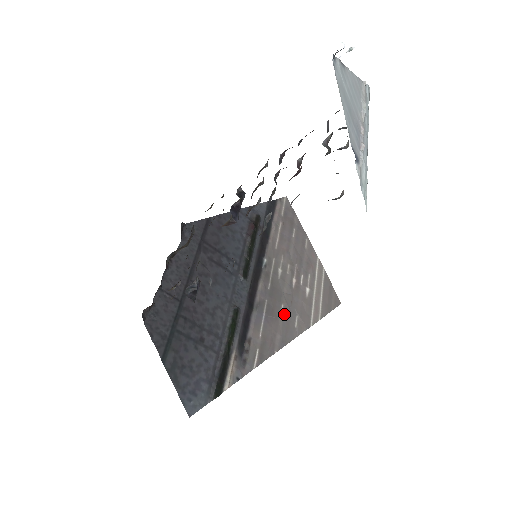
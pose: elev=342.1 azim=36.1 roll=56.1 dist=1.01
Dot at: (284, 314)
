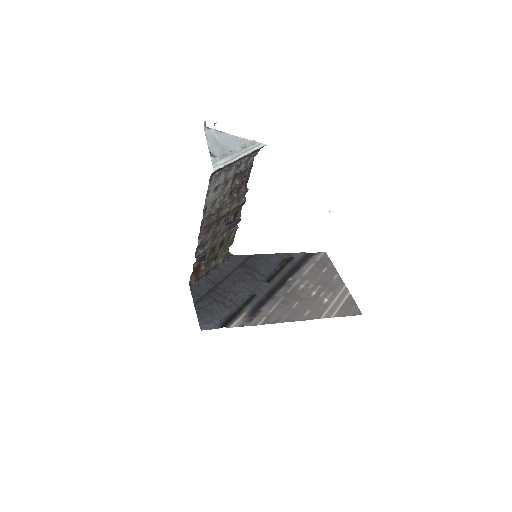
Dot at: (297, 307)
